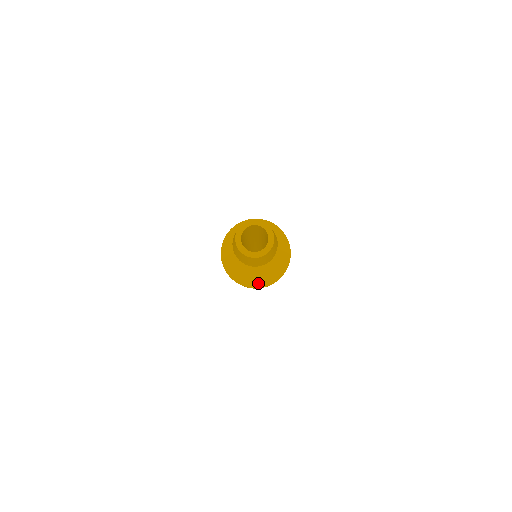
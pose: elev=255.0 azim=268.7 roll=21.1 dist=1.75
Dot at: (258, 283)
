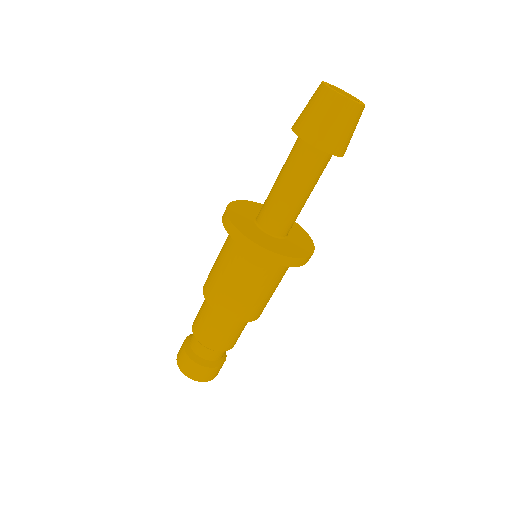
Dot at: (271, 247)
